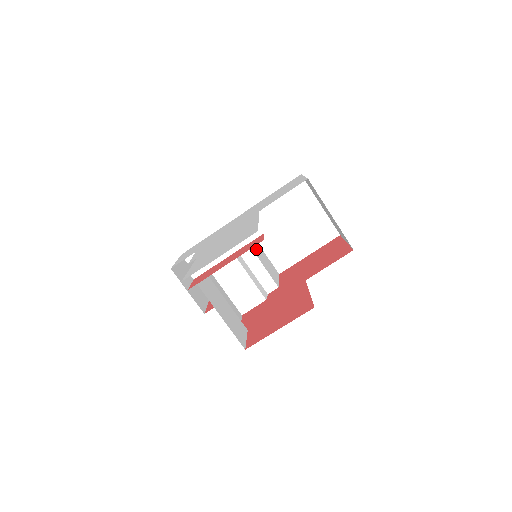
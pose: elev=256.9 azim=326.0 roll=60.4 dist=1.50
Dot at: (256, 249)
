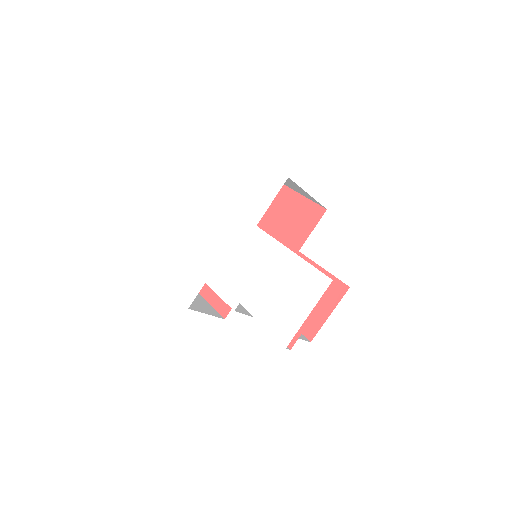
Dot at: occluded
